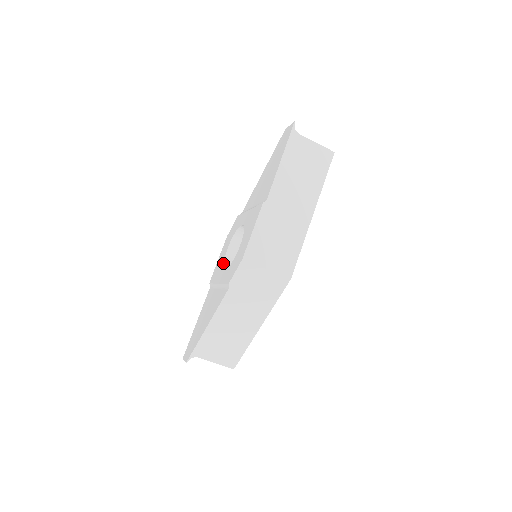
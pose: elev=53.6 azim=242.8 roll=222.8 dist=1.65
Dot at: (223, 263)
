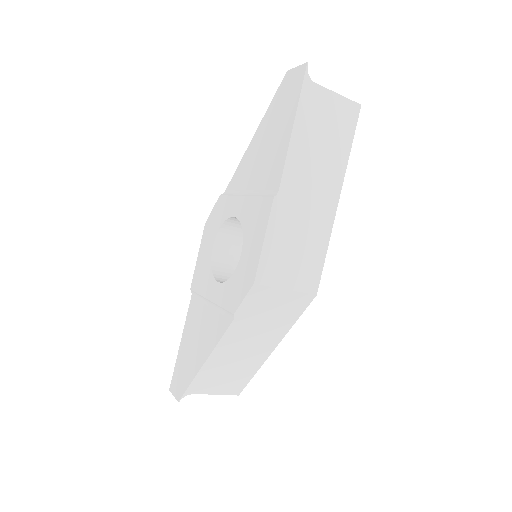
Dot at: (211, 269)
